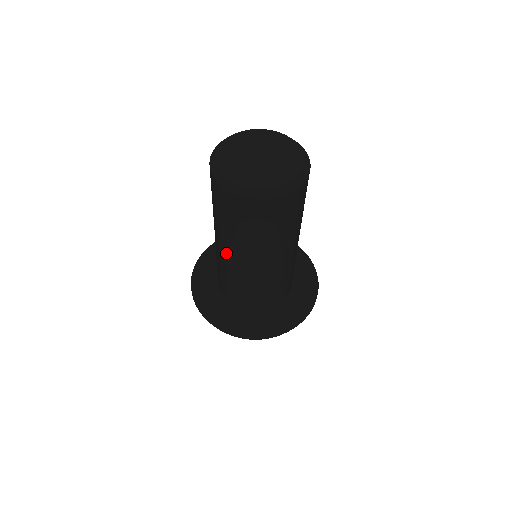
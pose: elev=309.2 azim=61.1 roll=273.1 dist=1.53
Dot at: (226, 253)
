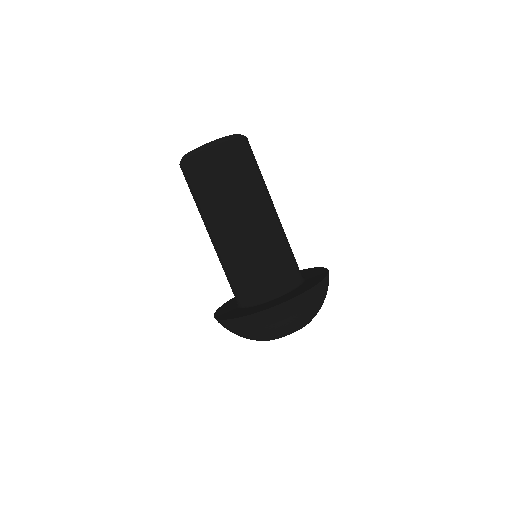
Dot at: (215, 233)
